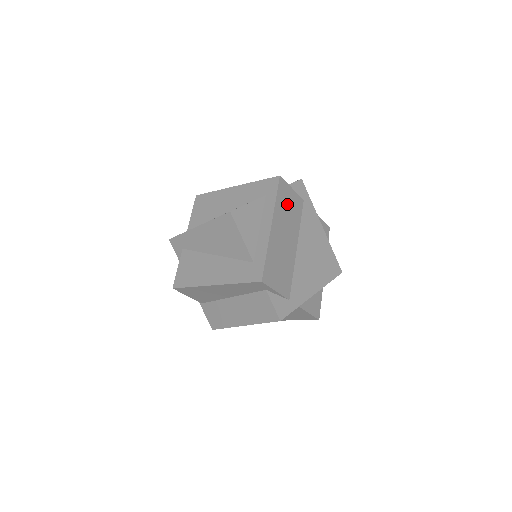
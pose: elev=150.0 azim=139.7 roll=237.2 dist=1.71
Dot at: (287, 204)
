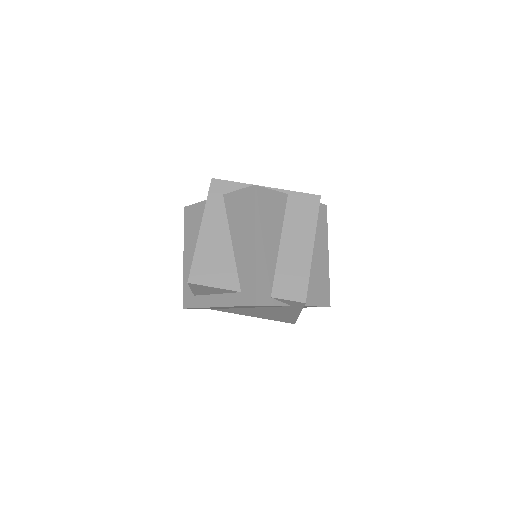
Dot at: (256, 306)
